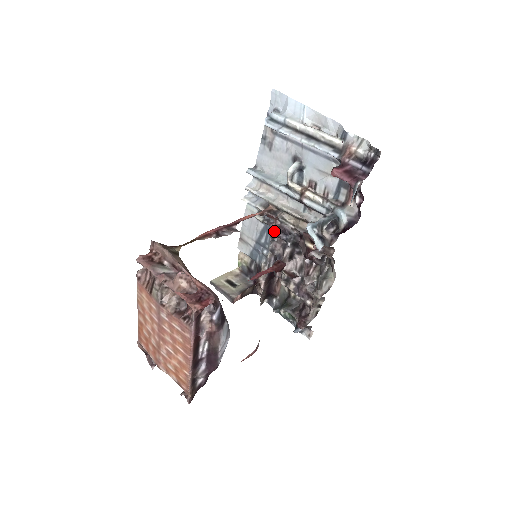
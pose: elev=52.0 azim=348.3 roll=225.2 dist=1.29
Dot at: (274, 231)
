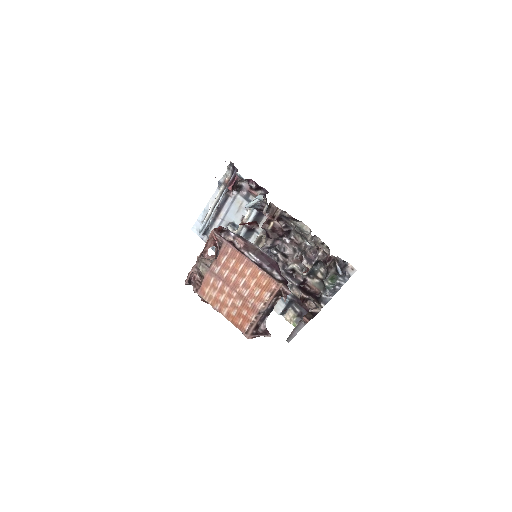
Dot at: occluded
